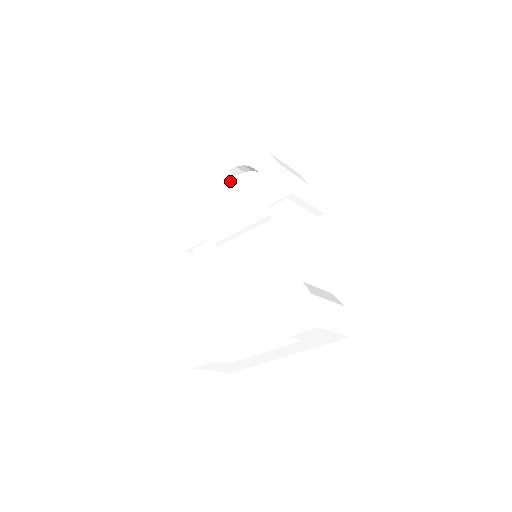
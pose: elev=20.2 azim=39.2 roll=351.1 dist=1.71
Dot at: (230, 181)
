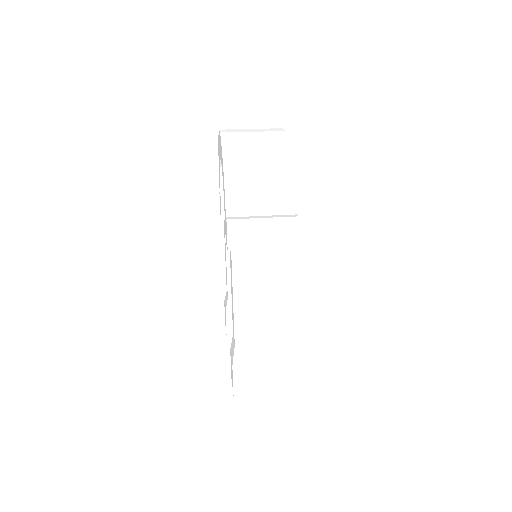
Dot at: occluded
